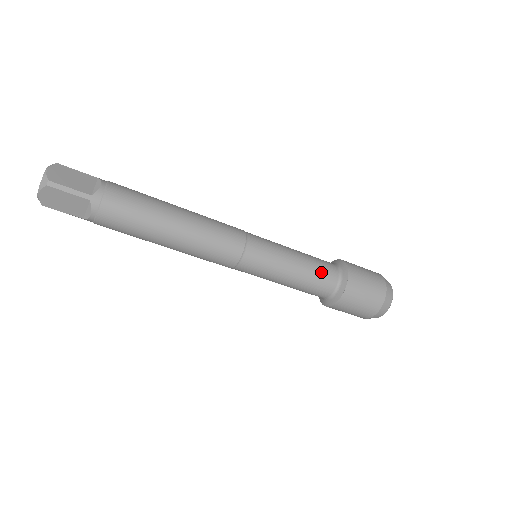
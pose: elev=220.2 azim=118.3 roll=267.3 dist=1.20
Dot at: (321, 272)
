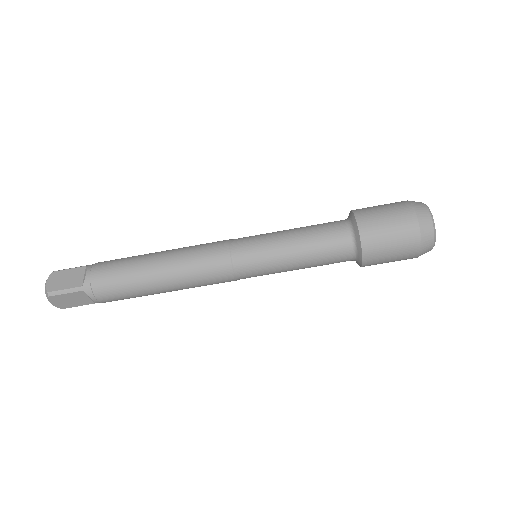
Dot at: occluded
